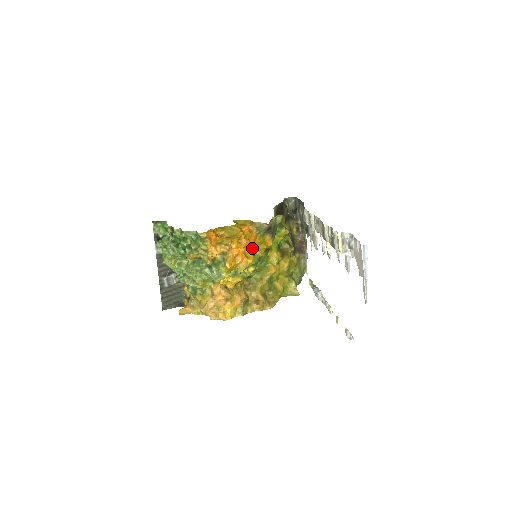
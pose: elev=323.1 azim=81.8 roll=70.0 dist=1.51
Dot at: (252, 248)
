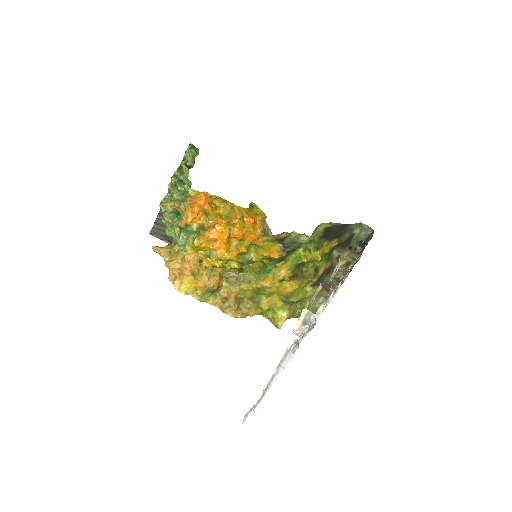
Dot at: (245, 245)
